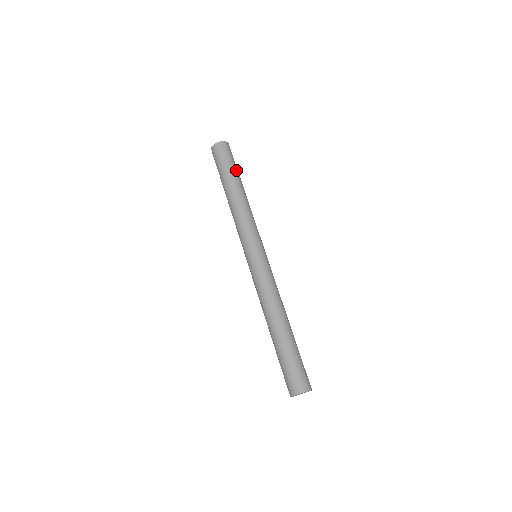
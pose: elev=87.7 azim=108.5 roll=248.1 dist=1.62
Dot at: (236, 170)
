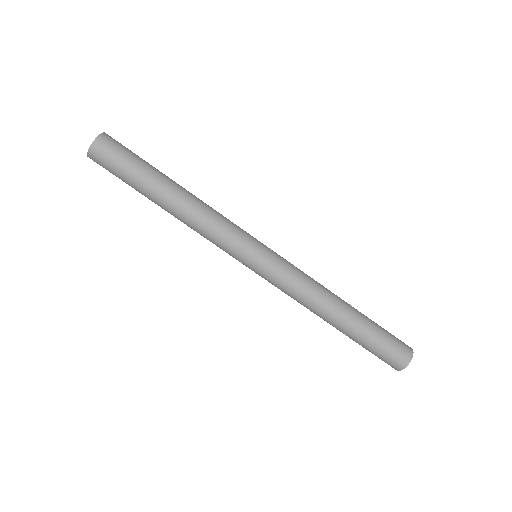
Dot at: occluded
